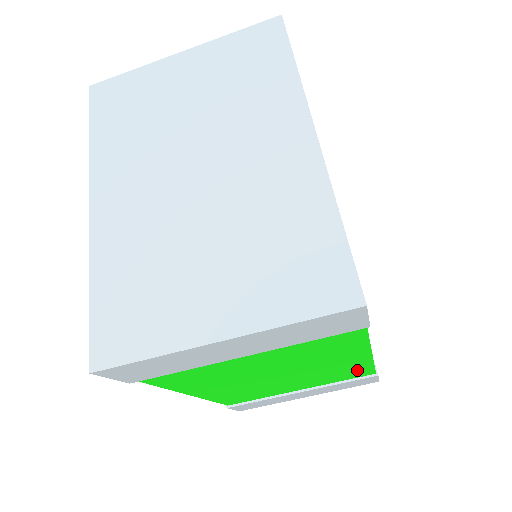
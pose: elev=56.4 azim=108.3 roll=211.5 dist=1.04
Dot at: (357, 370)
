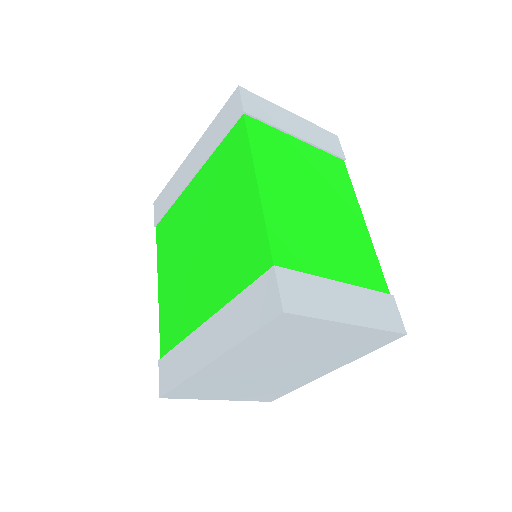
Dot at: occluded
